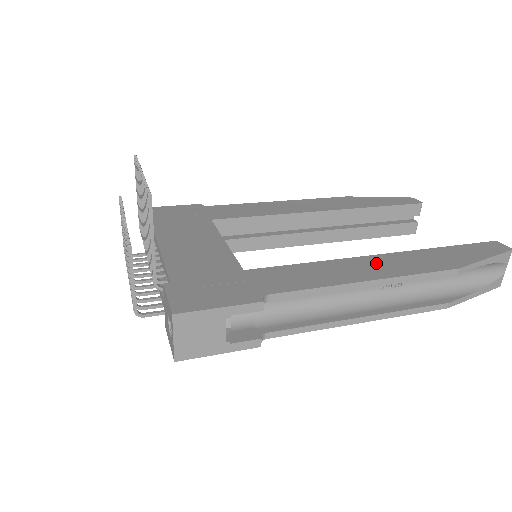
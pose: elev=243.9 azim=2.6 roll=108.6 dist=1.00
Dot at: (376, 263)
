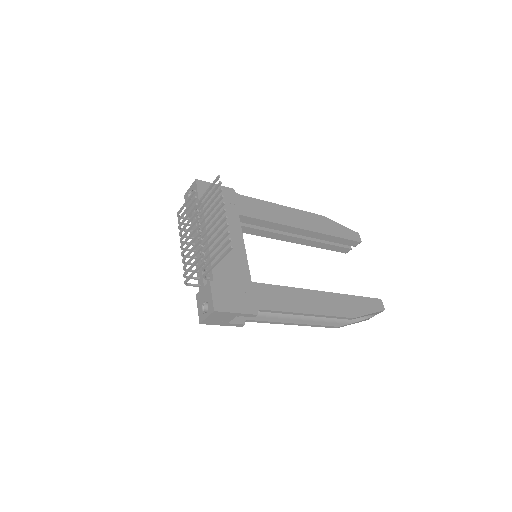
Dot at: (318, 299)
